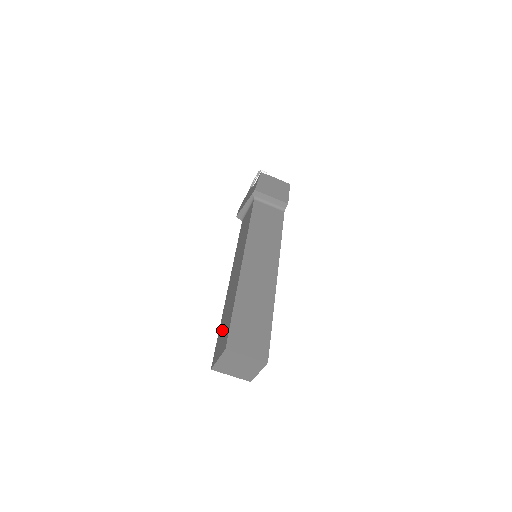
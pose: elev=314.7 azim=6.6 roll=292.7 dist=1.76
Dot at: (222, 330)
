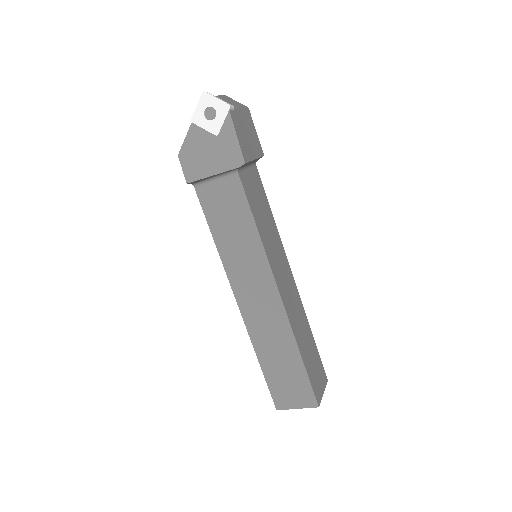
Dot at: (279, 375)
